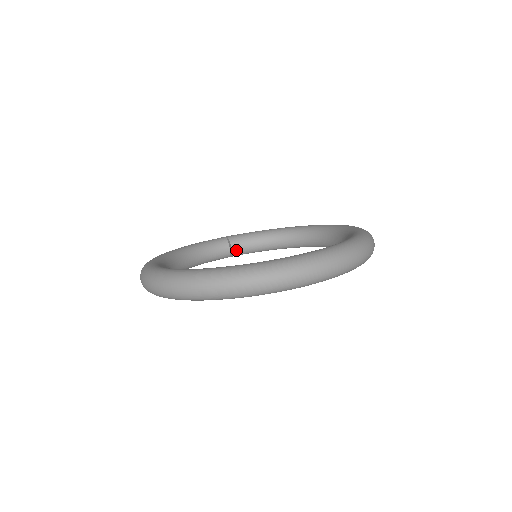
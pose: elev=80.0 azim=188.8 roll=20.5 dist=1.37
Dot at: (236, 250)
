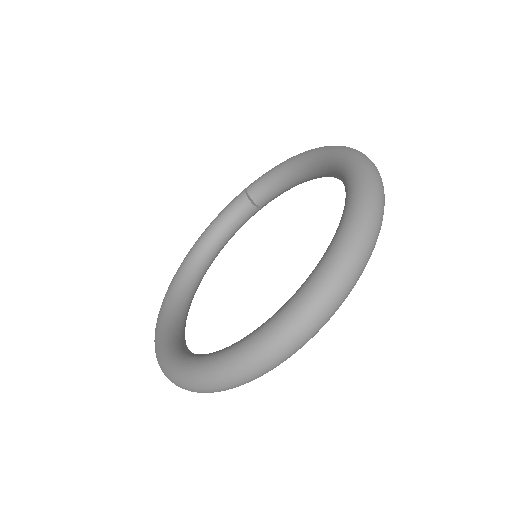
Dot at: (262, 202)
